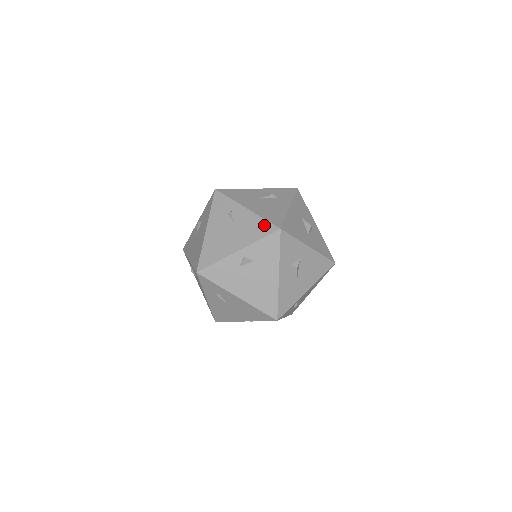
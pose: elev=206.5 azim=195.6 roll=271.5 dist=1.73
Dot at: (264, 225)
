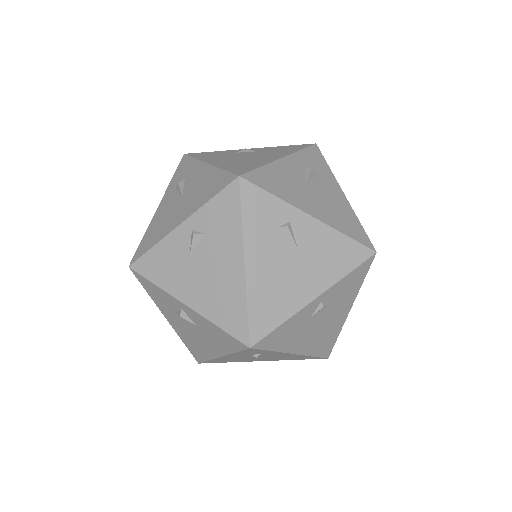
Dot at: (350, 248)
